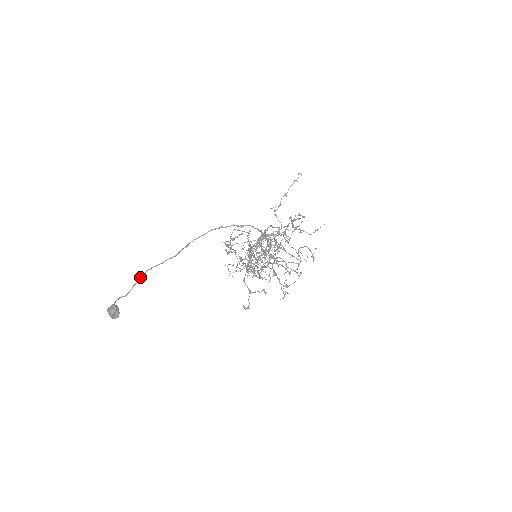
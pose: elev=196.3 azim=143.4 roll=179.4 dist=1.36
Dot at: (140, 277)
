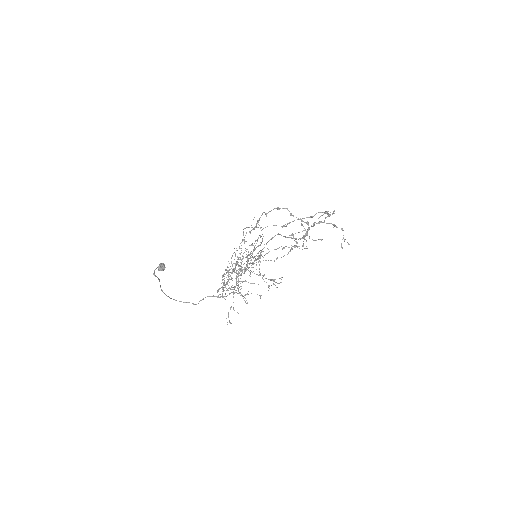
Dot at: (153, 274)
